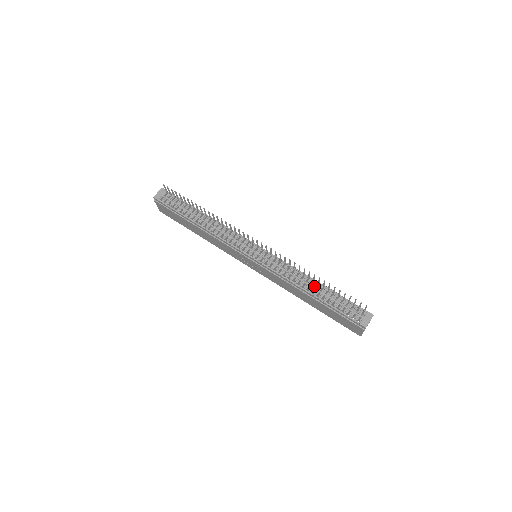
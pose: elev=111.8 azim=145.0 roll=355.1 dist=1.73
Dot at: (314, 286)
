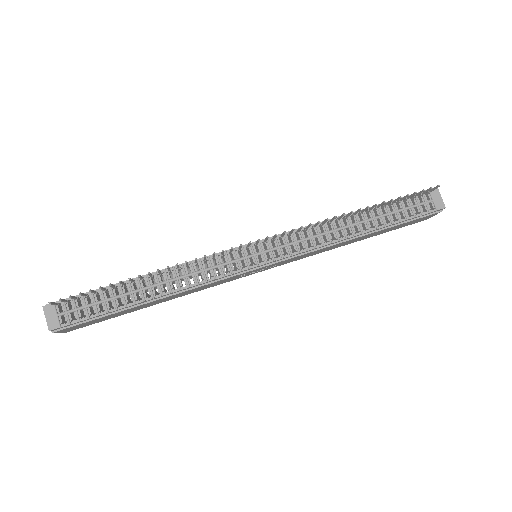
Dot at: (358, 221)
